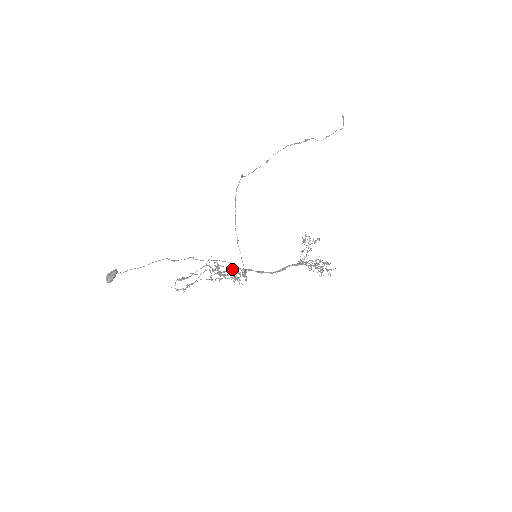
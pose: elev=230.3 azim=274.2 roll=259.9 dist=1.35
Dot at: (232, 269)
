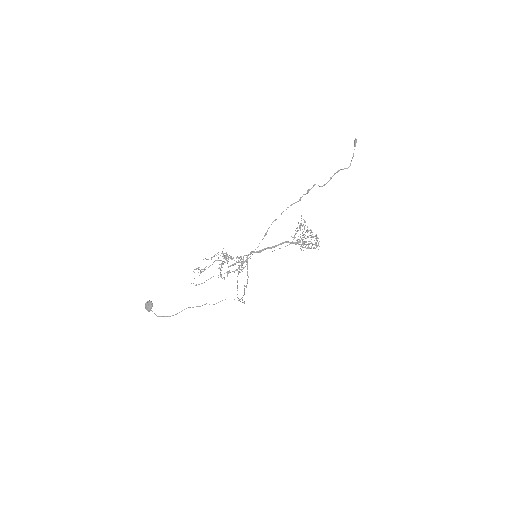
Dot at: occluded
